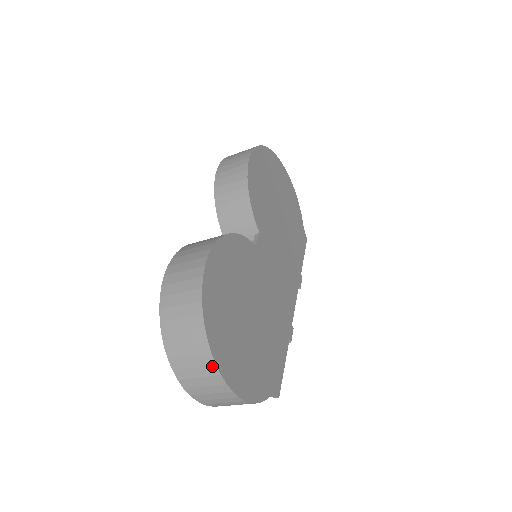
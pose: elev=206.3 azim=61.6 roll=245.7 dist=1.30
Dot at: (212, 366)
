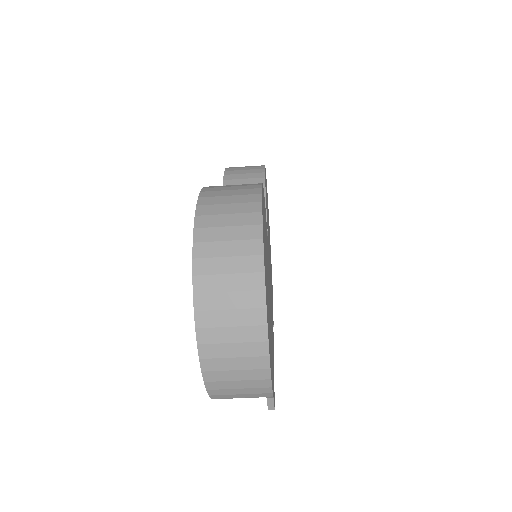
Dot at: (259, 292)
